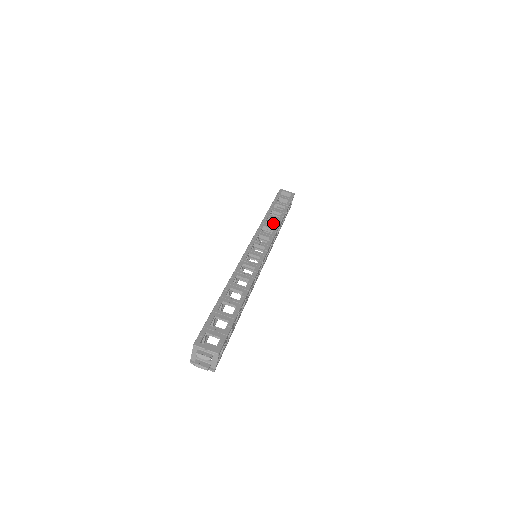
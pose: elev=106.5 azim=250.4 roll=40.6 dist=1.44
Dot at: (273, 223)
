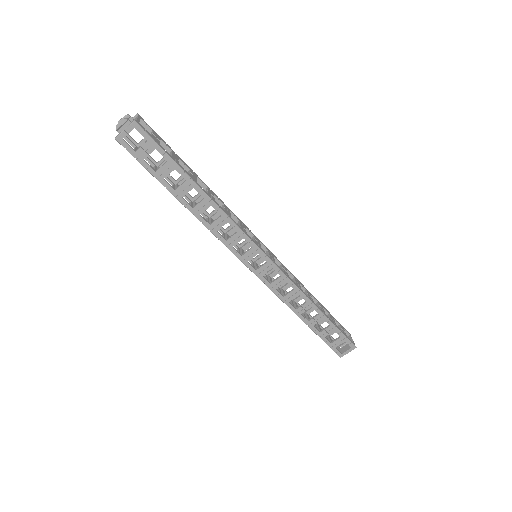
Dot at: occluded
